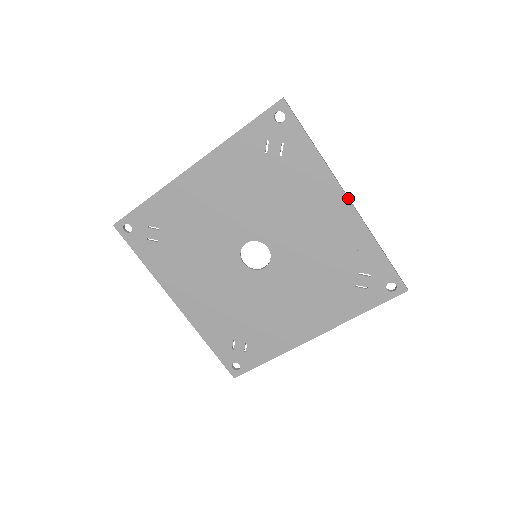
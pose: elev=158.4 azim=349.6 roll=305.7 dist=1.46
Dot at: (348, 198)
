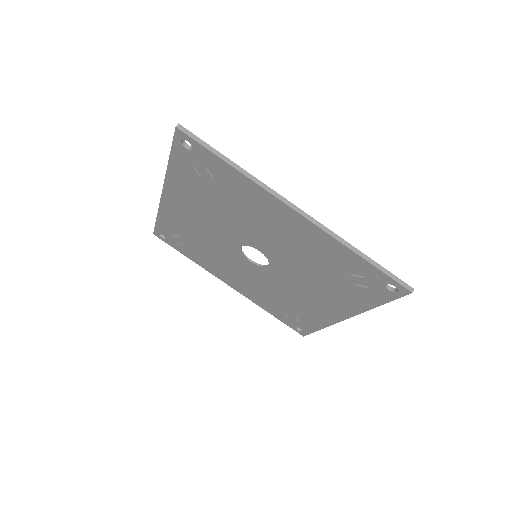
Dot at: (295, 210)
